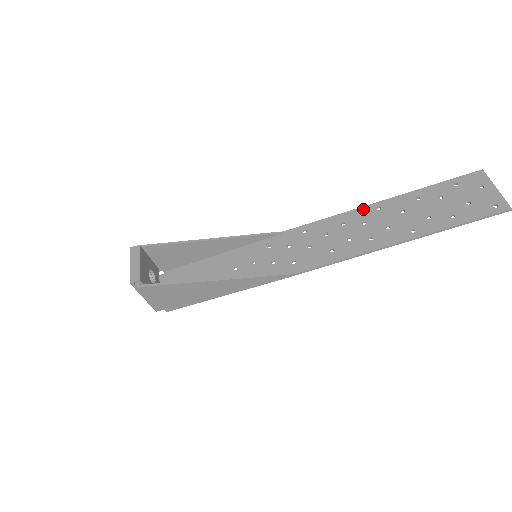
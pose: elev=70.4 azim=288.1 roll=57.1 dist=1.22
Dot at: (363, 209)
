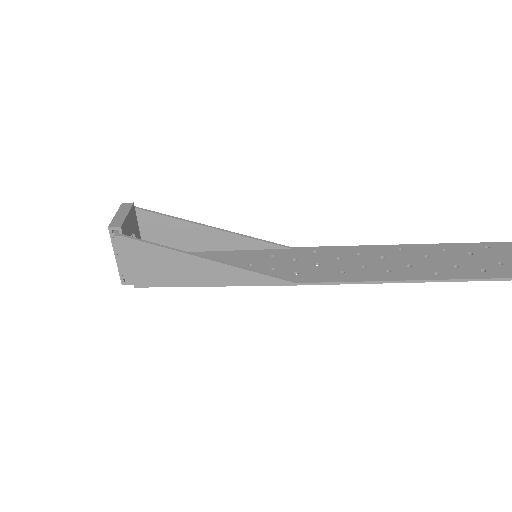
Dot at: (383, 247)
